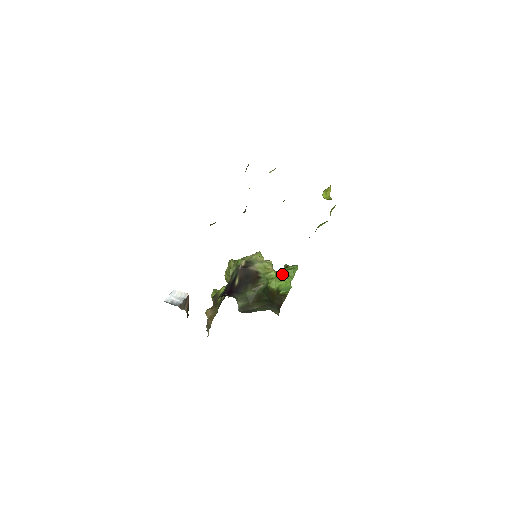
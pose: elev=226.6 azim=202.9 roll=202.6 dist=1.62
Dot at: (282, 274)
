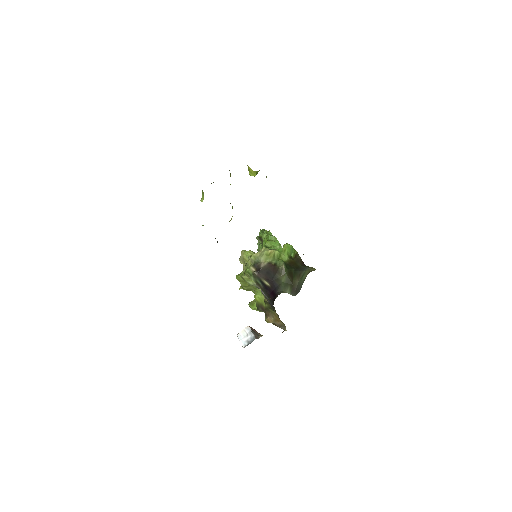
Dot at: (269, 245)
